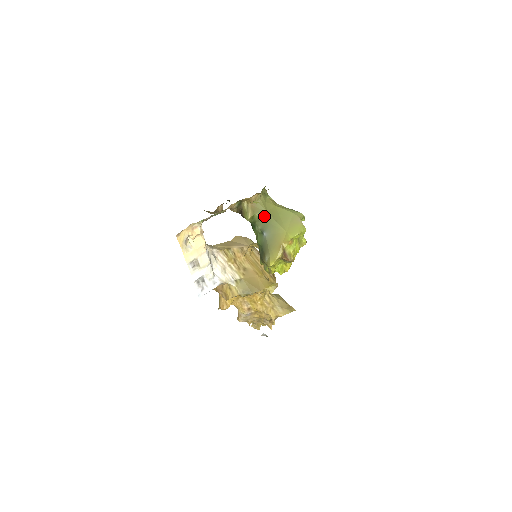
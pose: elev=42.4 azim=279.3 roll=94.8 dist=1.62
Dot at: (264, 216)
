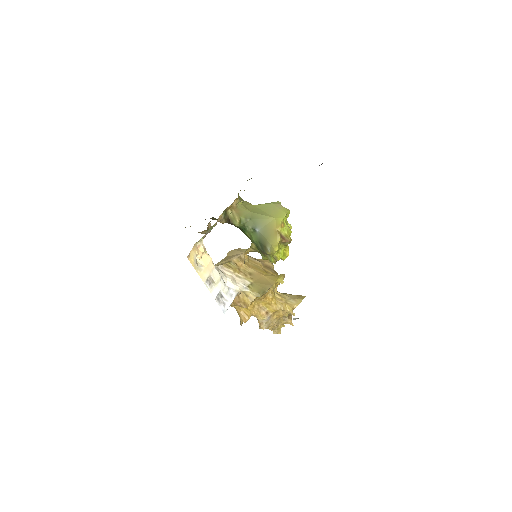
Dot at: (249, 216)
